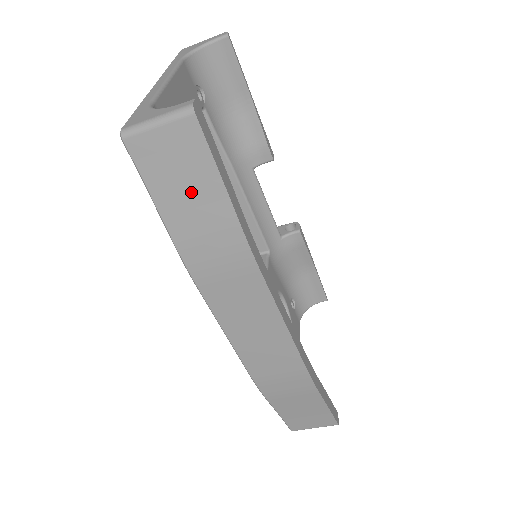
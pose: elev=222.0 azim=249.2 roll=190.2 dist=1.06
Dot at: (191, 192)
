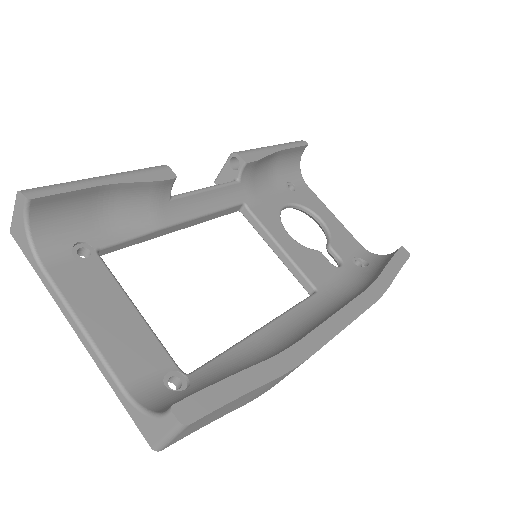
Dot at: (230, 407)
